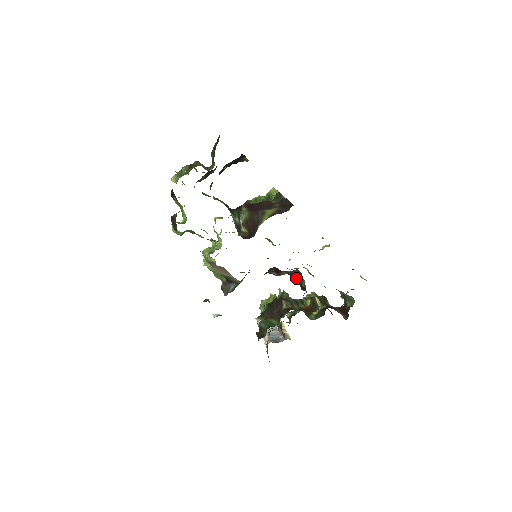
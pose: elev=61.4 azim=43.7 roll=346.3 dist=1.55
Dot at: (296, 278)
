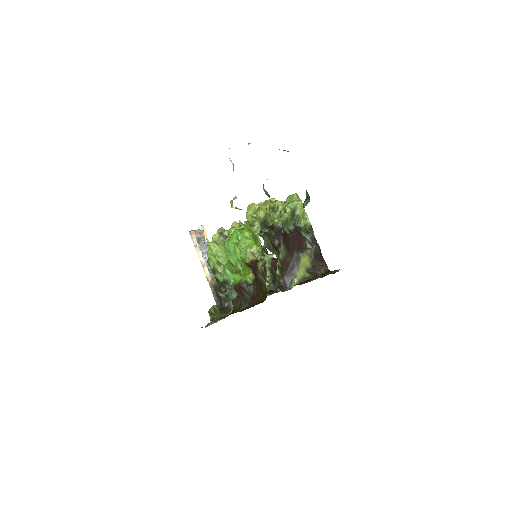
Dot at: (274, 271)
